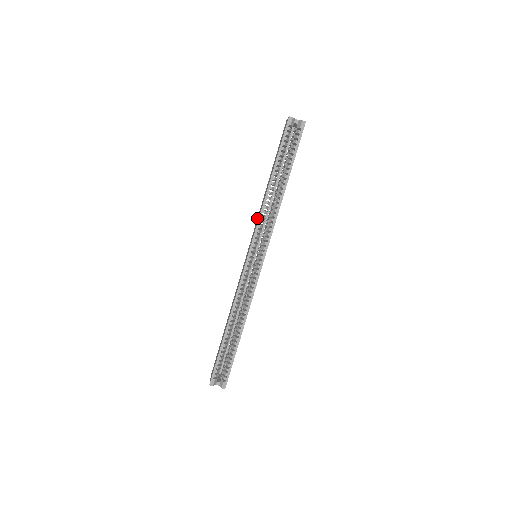
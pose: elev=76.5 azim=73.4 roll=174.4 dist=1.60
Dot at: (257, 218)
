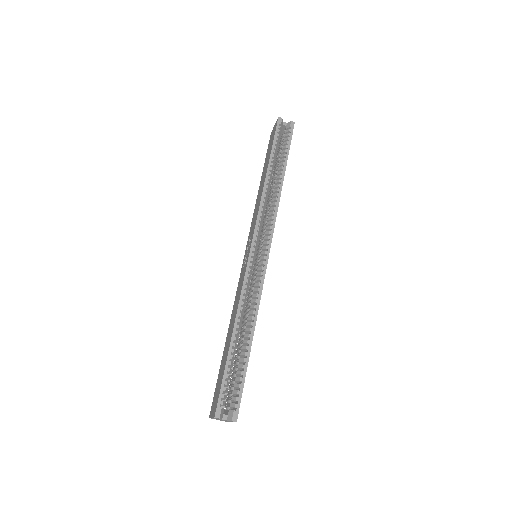
Dot at: (252, 219)
